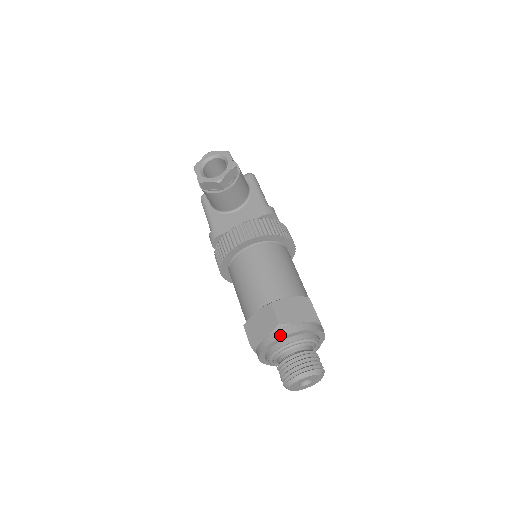
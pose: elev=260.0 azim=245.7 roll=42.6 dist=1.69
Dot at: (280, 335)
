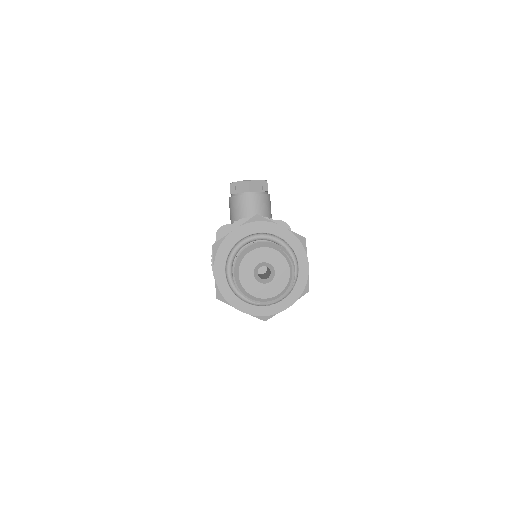
Dot at: (254, 222)
